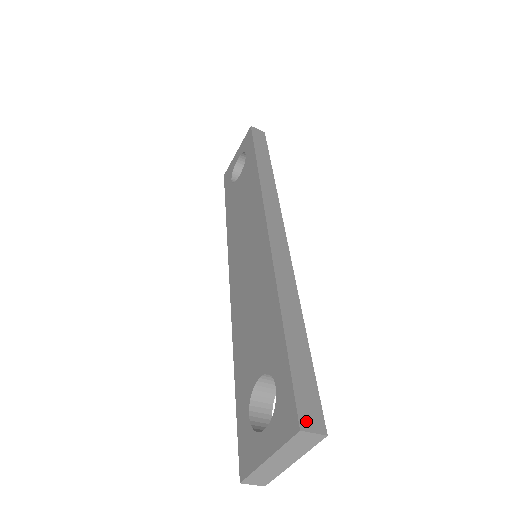
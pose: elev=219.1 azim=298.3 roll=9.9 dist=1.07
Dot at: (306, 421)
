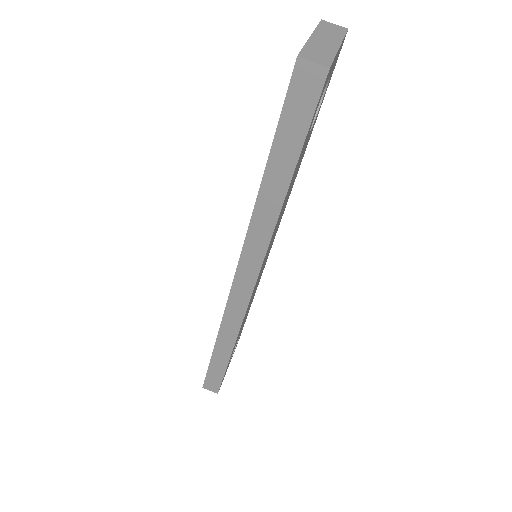
Dot at: occluded
